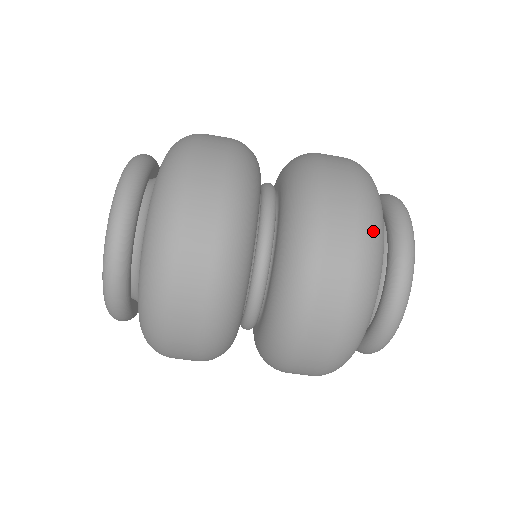
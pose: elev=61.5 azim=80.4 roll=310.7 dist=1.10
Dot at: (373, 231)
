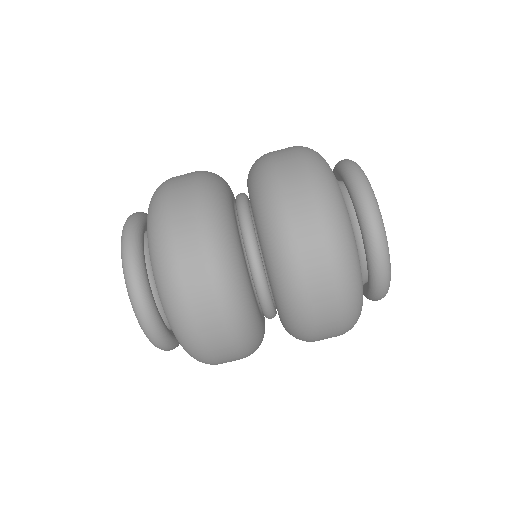
Dot at: (322, 180)
